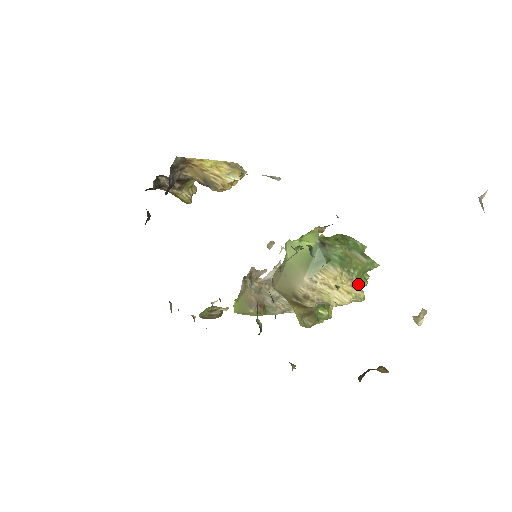
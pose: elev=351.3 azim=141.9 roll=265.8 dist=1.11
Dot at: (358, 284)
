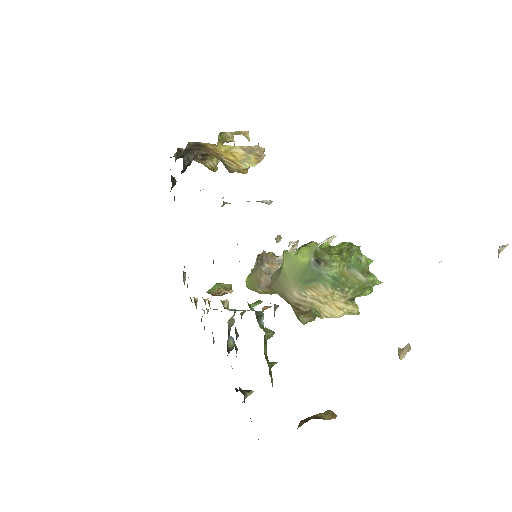
Dot at: (353, 300)
